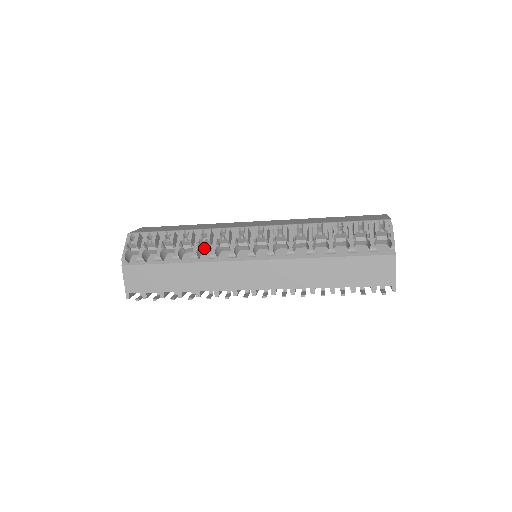
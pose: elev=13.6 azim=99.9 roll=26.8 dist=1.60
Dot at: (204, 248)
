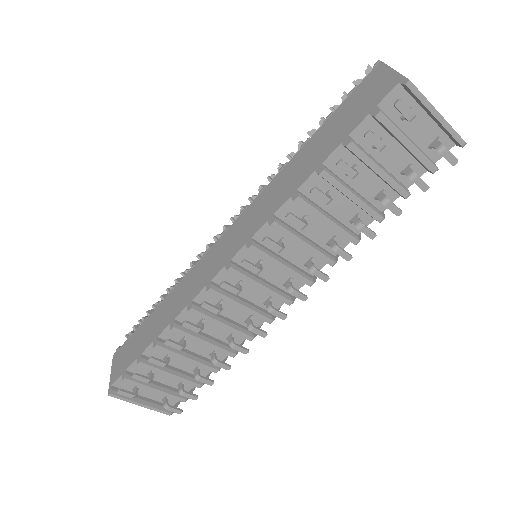
Dot at: occluded
